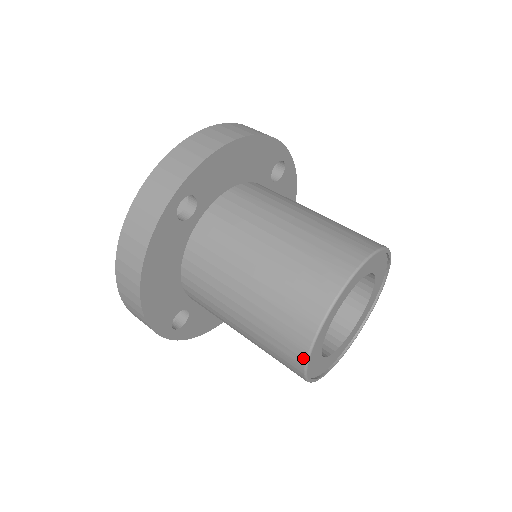
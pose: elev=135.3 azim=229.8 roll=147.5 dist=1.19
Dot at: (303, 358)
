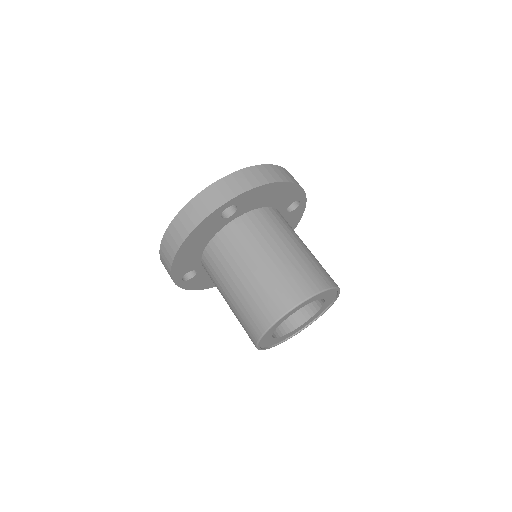
Dot at: (261, 332)
